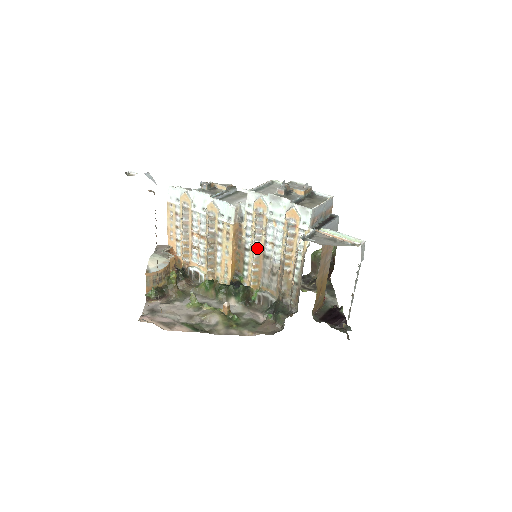
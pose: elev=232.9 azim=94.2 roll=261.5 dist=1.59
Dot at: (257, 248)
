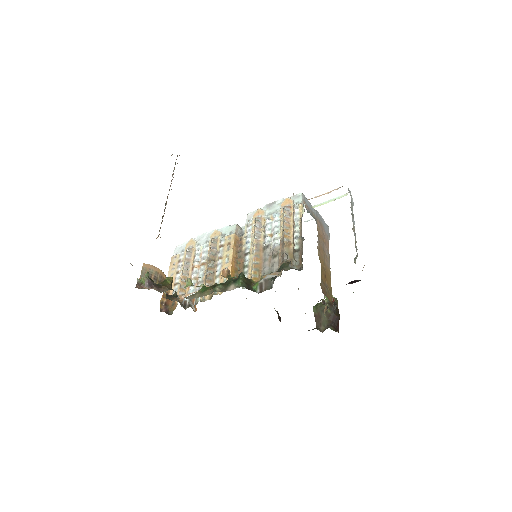
Dot at: (257, 243)
